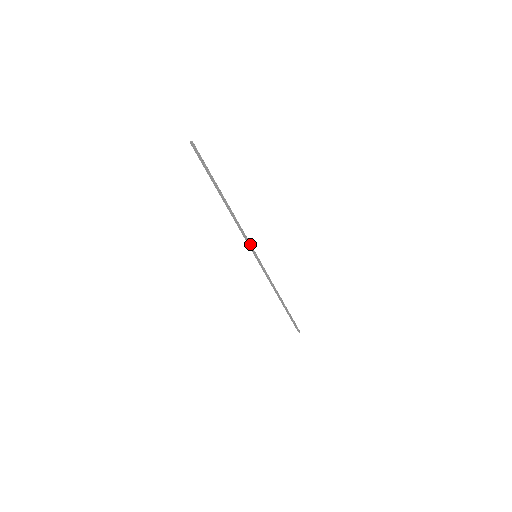
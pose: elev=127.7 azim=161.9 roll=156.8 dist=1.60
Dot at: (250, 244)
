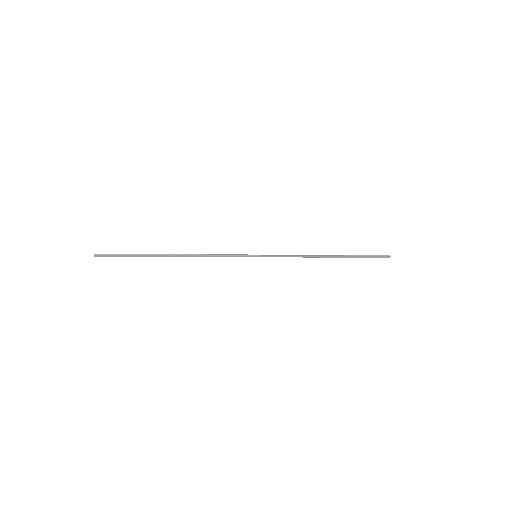
Dot at: (238, 255)
